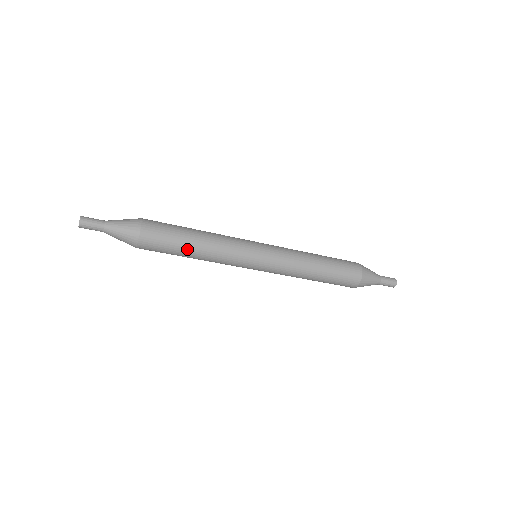
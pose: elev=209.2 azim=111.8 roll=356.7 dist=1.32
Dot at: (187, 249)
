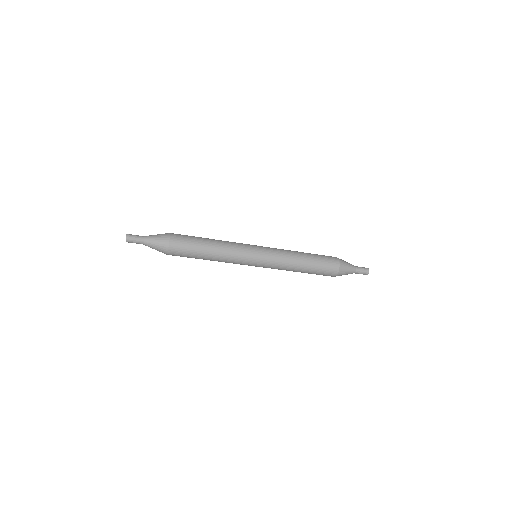
Dot at: (205, 245)
